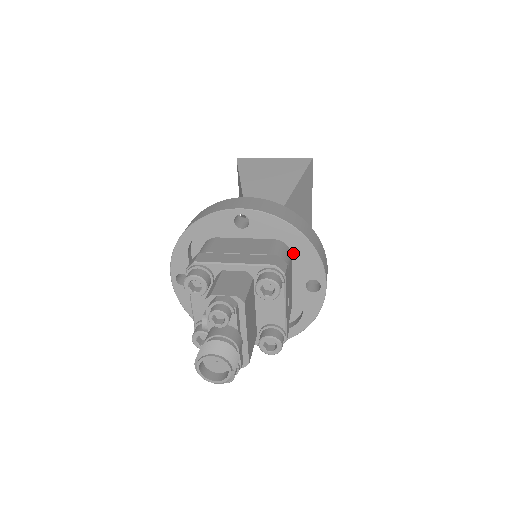
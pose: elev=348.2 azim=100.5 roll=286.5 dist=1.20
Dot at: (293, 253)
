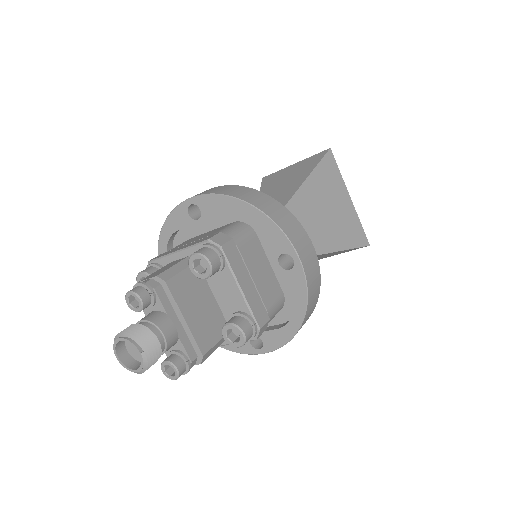
Dot at: (257, 231)
